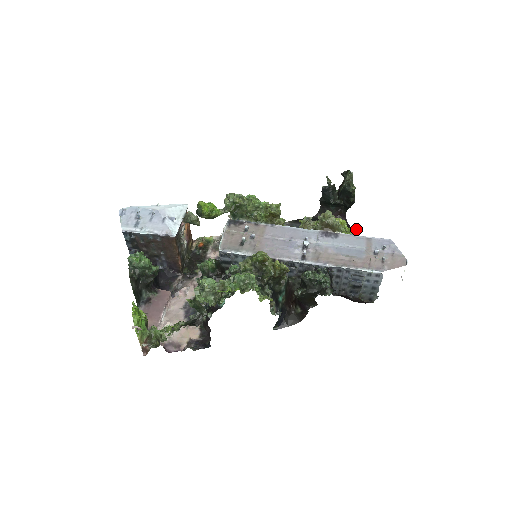
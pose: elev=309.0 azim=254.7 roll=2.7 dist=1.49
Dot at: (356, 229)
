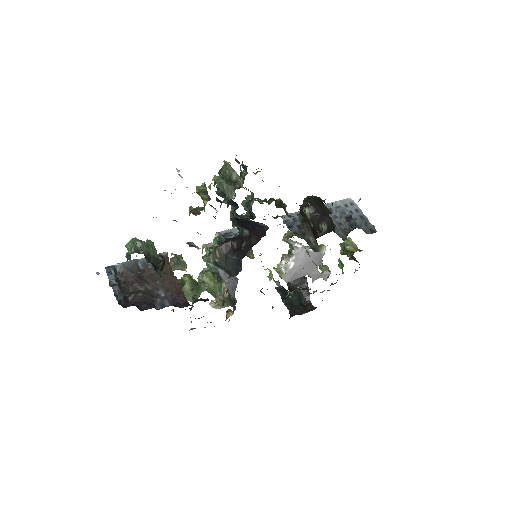
Dot at: (322, 264)
